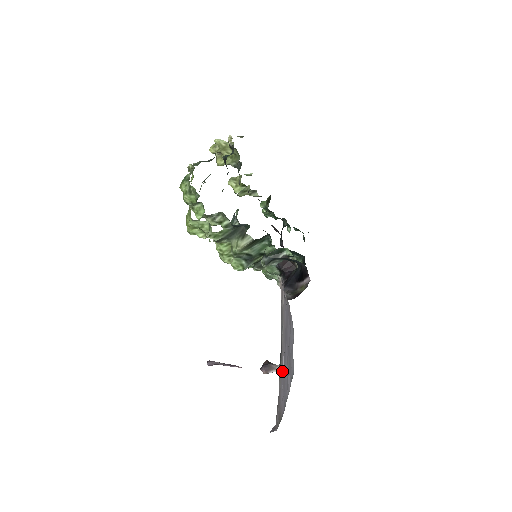
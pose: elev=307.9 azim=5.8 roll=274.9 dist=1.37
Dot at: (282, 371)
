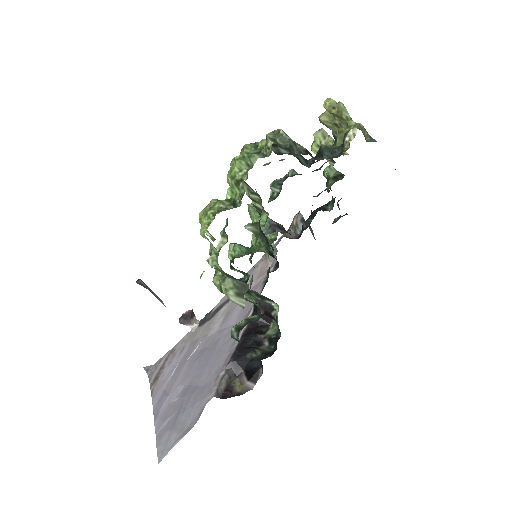
Dot at: (188, 353)
